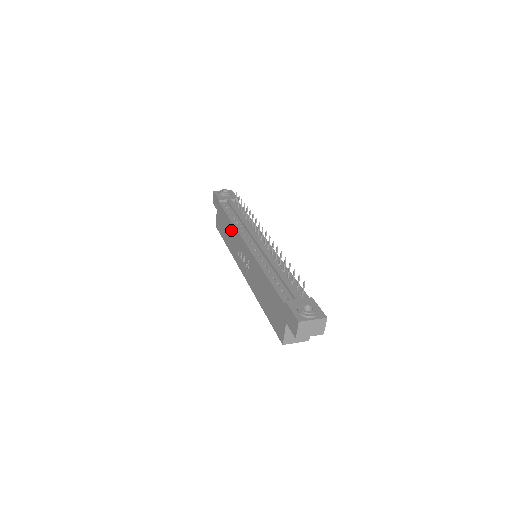
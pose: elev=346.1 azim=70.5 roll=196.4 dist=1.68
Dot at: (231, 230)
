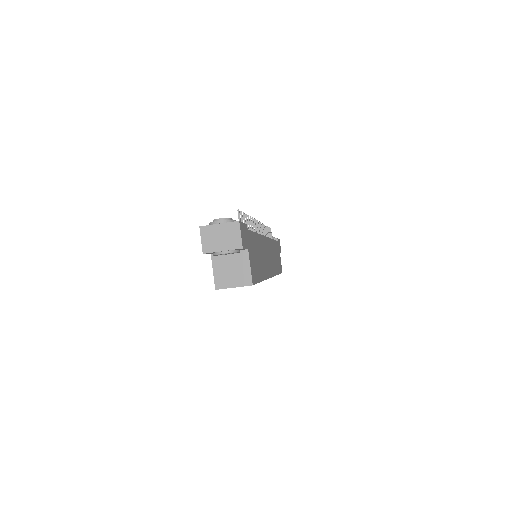
Dot at: occluded
